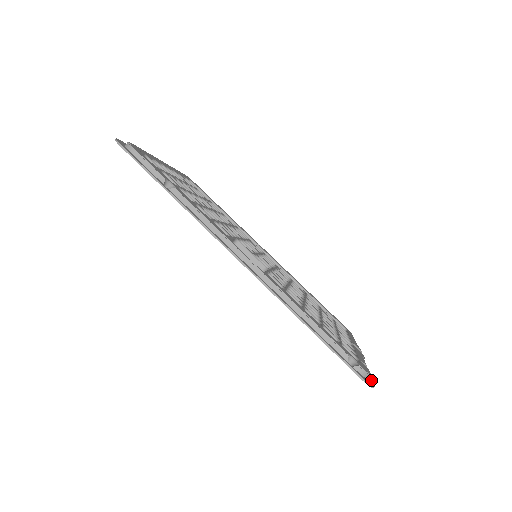
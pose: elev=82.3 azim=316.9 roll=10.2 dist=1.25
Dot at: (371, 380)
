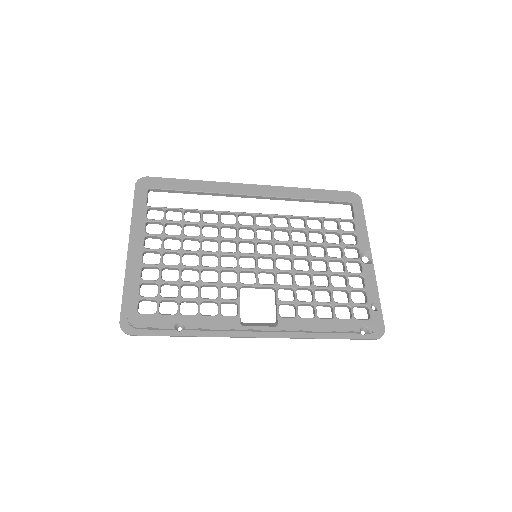
Dot at: (382, 316)
